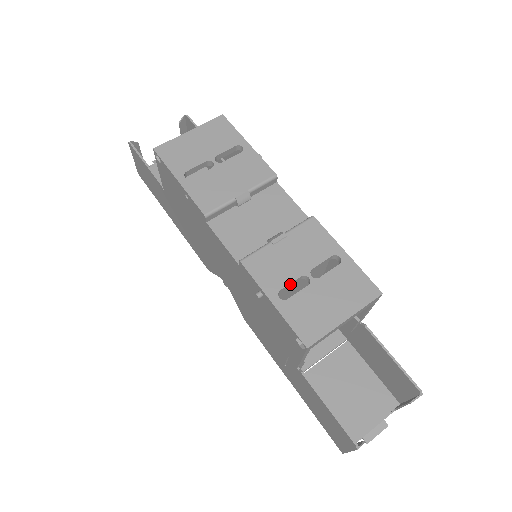
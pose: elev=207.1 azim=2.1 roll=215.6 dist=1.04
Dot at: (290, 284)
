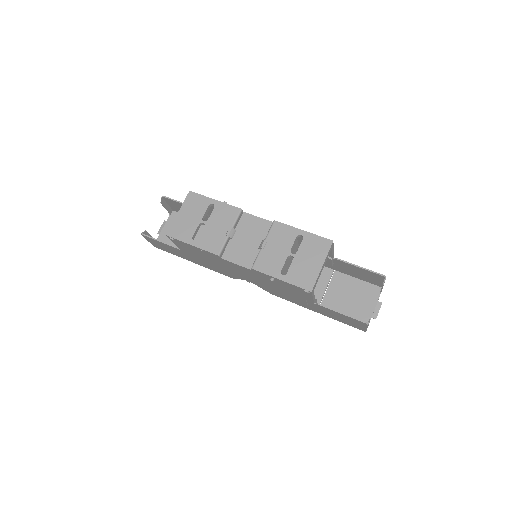
Dot at: (284, 265)
